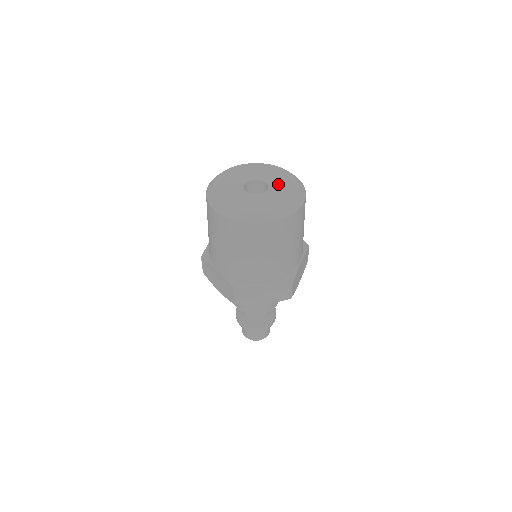
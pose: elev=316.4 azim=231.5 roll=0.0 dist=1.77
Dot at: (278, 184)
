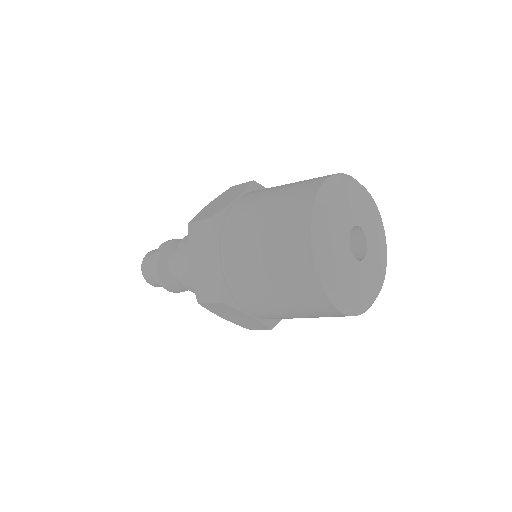
Dot at: (369, 225)
